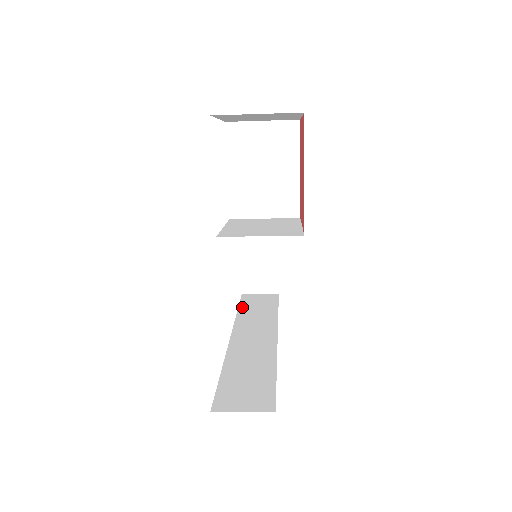
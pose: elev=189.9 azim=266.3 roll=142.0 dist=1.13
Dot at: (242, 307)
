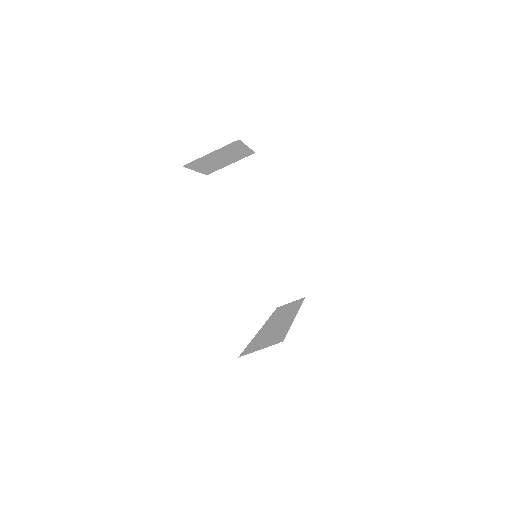
Dot at: (275, 312)
